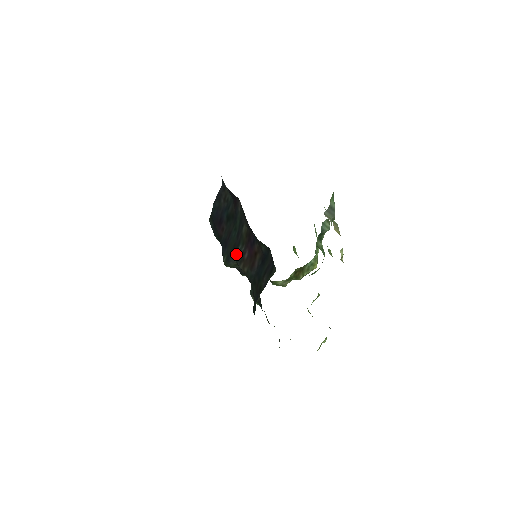
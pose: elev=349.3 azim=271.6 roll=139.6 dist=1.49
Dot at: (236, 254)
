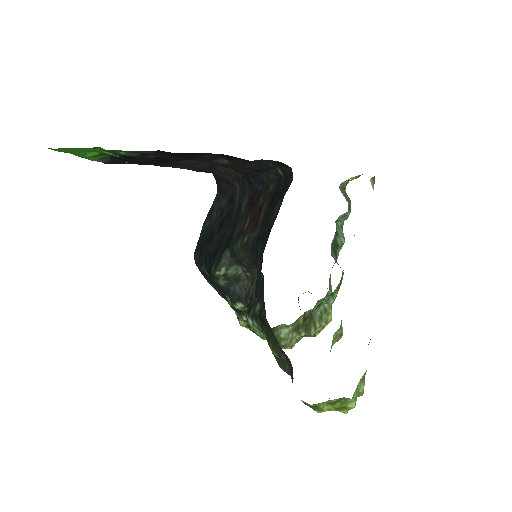
Dot at: (231, 239)
